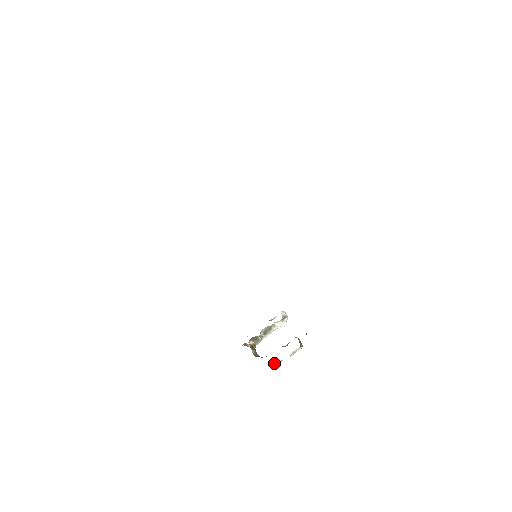
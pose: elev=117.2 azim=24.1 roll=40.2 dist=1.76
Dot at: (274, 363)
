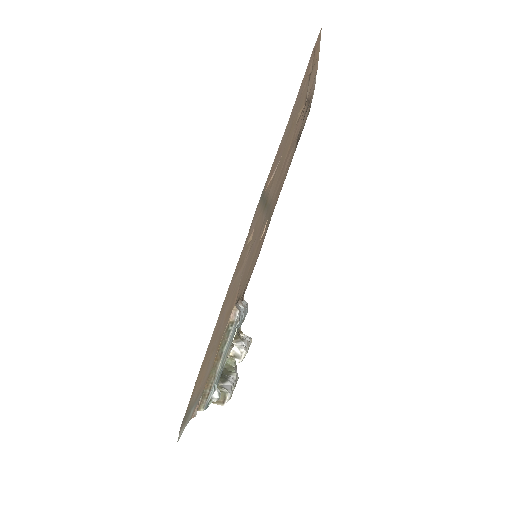
Dot at: occluded
